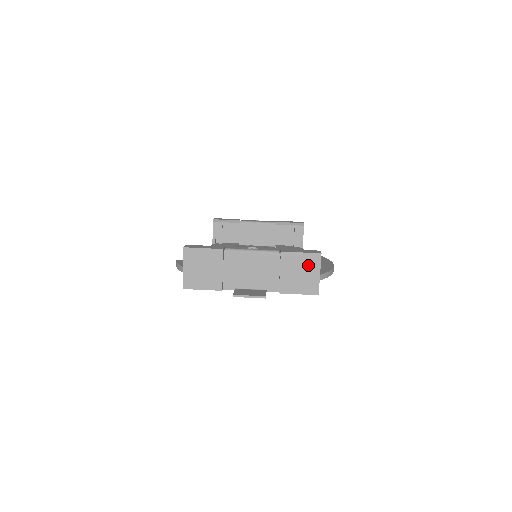
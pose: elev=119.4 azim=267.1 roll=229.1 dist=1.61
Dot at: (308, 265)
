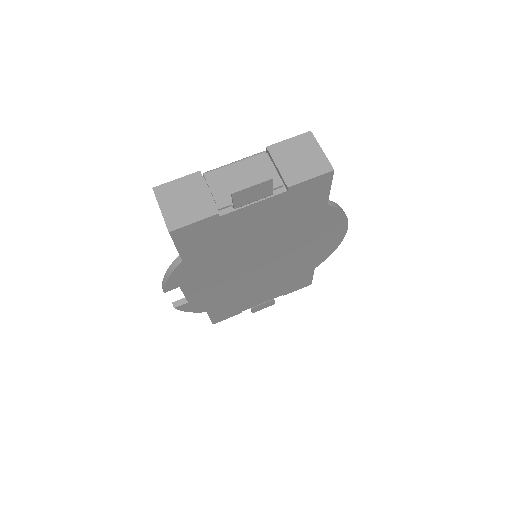
Dot at: (303, 147)
